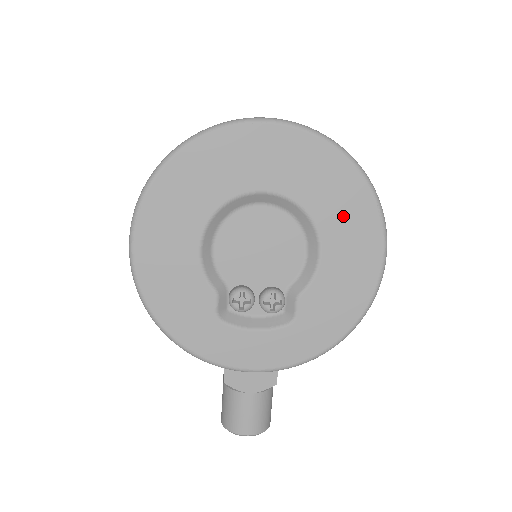
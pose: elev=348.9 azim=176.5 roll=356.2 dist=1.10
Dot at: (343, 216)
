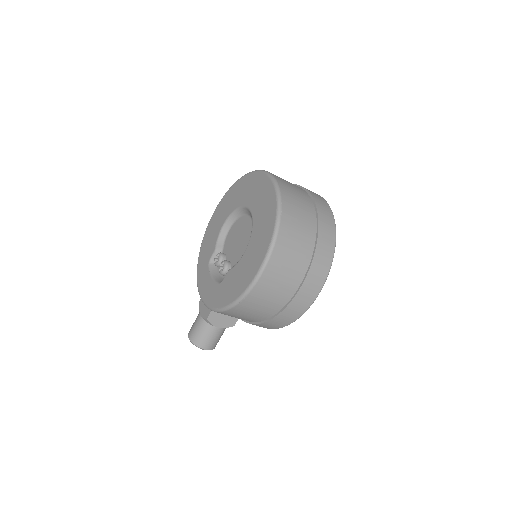
Dot at: (260, 237)
